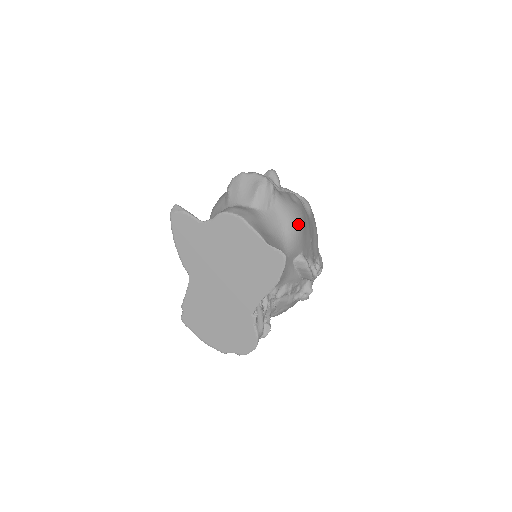
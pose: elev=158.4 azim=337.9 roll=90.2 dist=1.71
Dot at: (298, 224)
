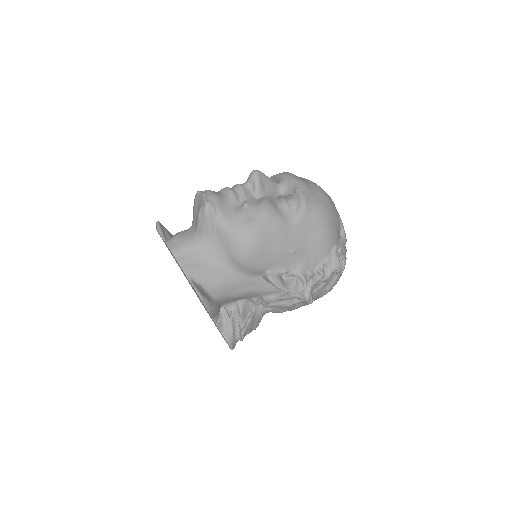
Dot at: (244, 248)
